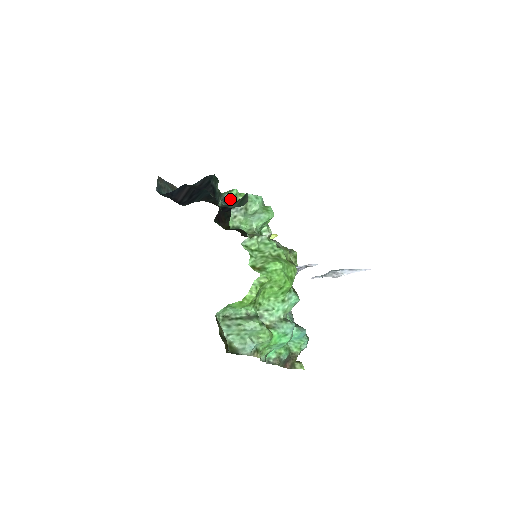
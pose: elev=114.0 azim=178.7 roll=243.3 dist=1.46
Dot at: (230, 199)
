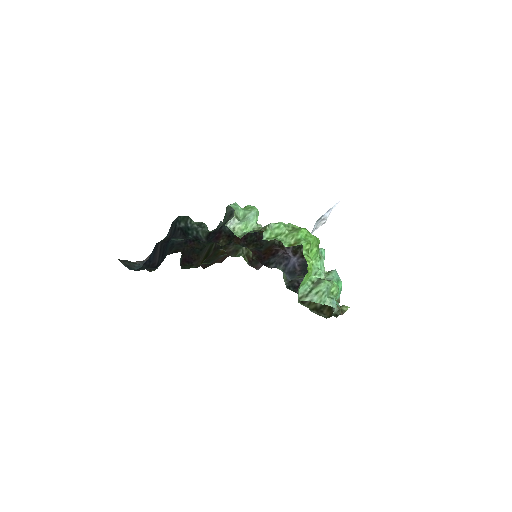
Dot at: occluded
